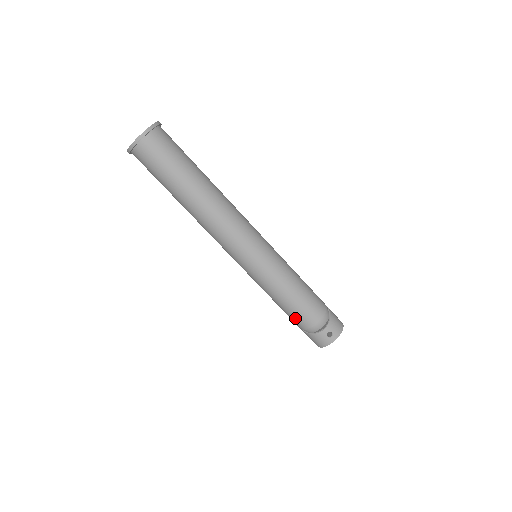
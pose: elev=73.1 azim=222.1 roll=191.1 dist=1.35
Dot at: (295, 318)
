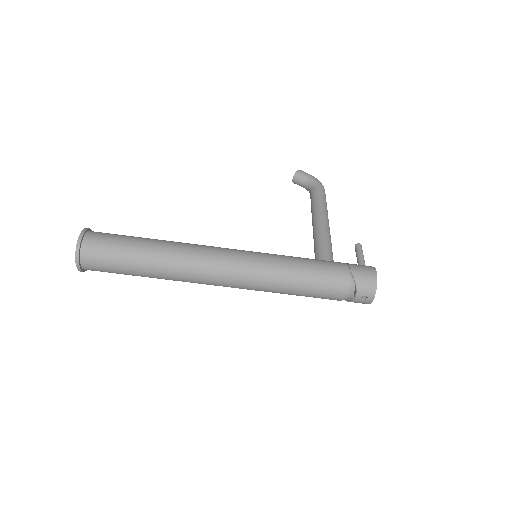
Dot at: (322, 298)
